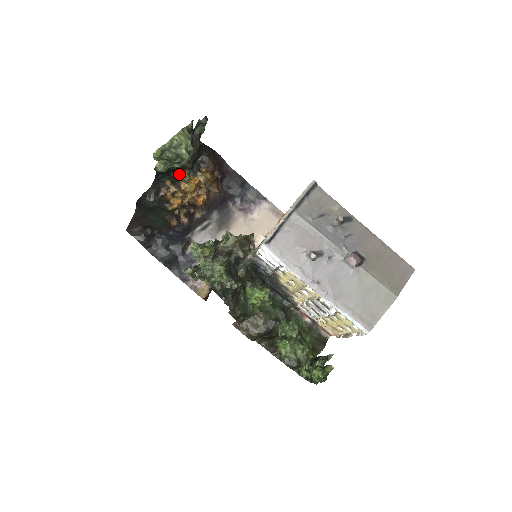
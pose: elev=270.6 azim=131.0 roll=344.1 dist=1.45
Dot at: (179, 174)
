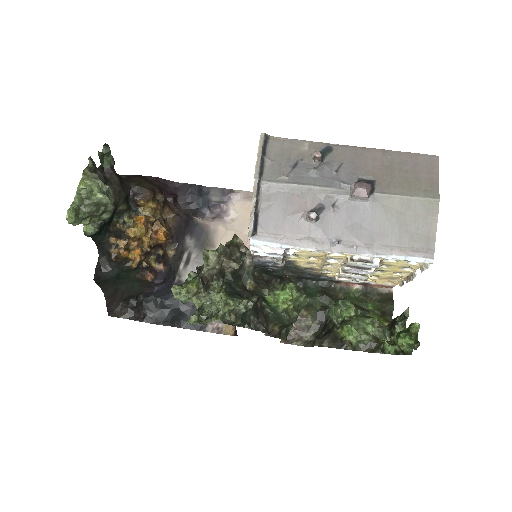
Dot at: (119, 223)
